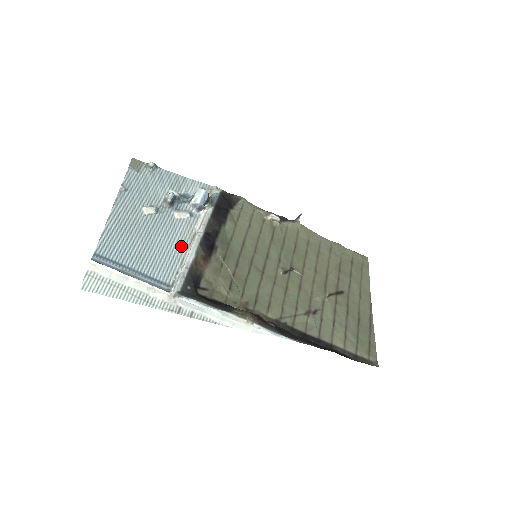
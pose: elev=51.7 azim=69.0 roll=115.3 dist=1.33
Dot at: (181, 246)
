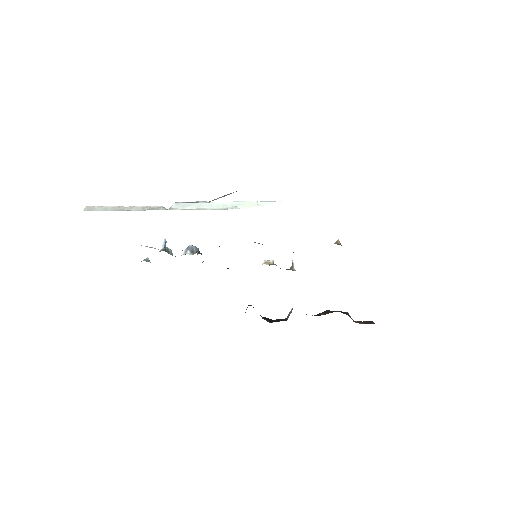
Dot at: occluded
